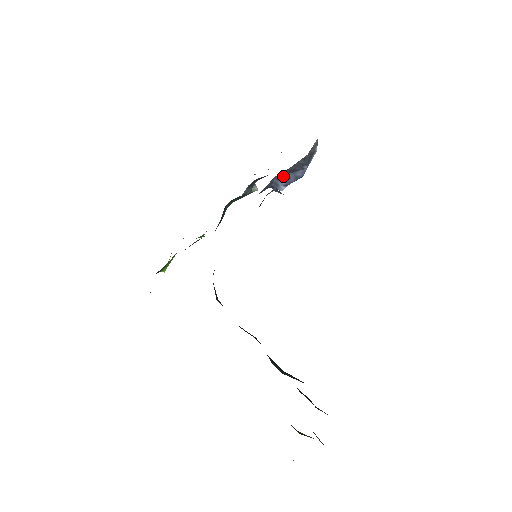
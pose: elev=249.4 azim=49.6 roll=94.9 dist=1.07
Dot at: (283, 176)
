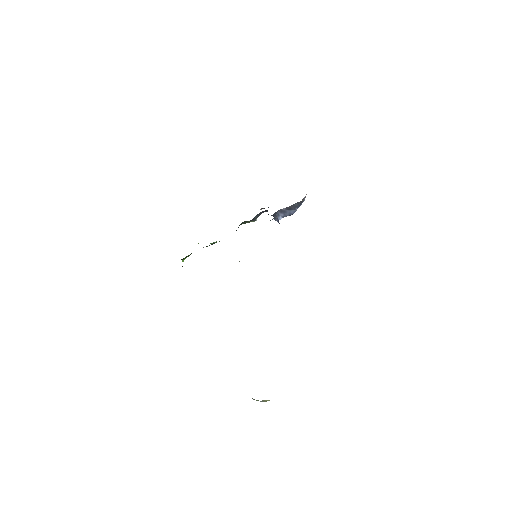
Dot at: (283, 211)
